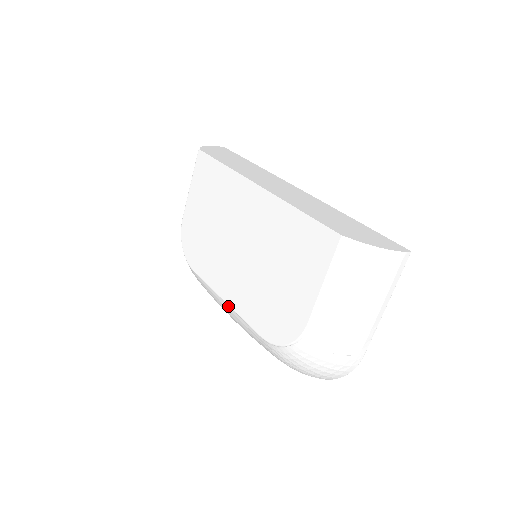
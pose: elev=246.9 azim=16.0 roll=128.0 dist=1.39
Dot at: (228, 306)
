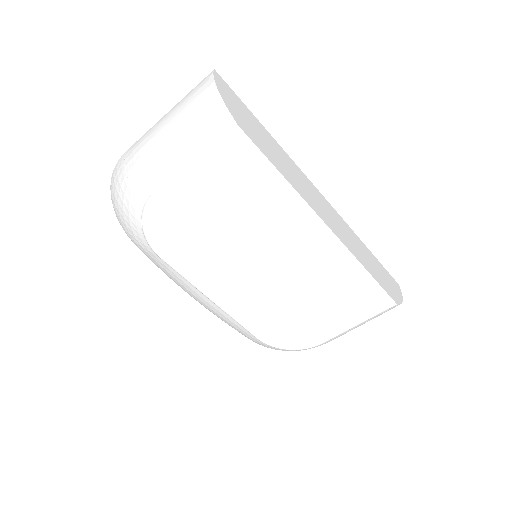
Dot at: (214, 304)
